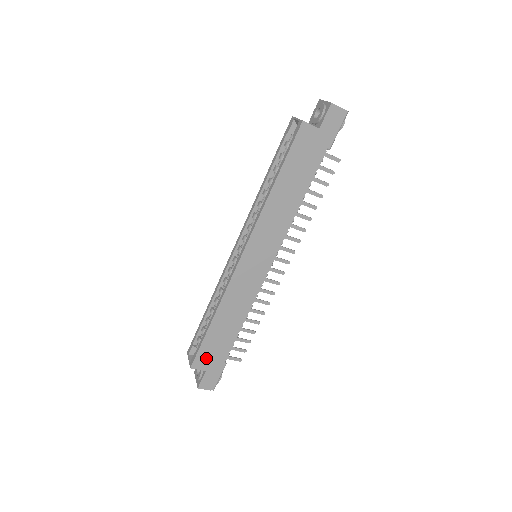
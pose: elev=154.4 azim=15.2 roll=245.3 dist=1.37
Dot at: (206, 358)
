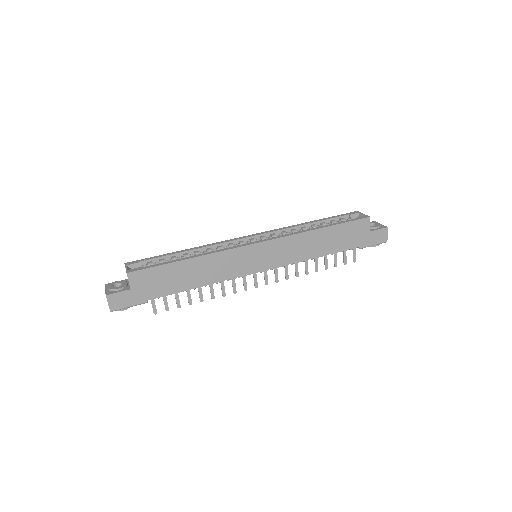
Dot at: (146, 280)
